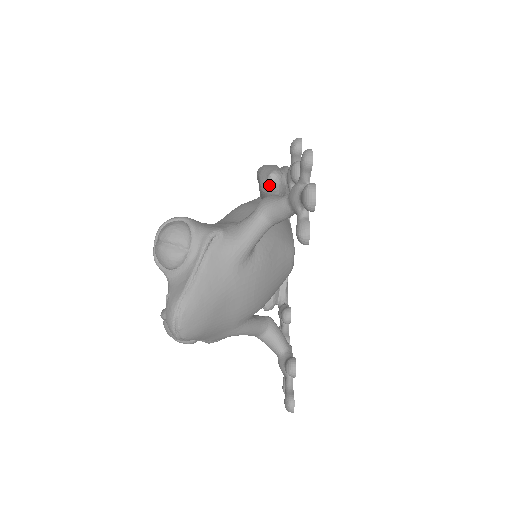
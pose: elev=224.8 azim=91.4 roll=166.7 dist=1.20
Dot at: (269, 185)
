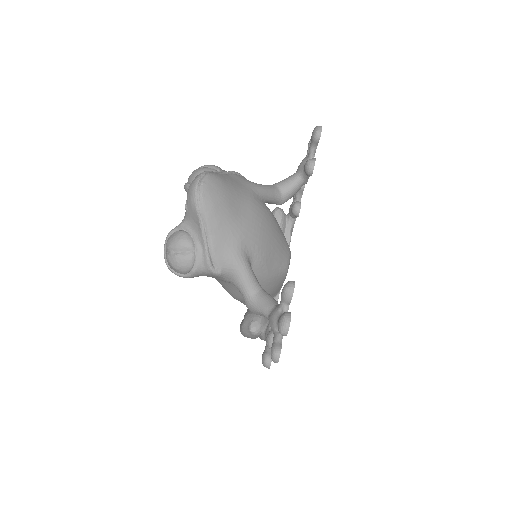
Dot at: (275, 213)
